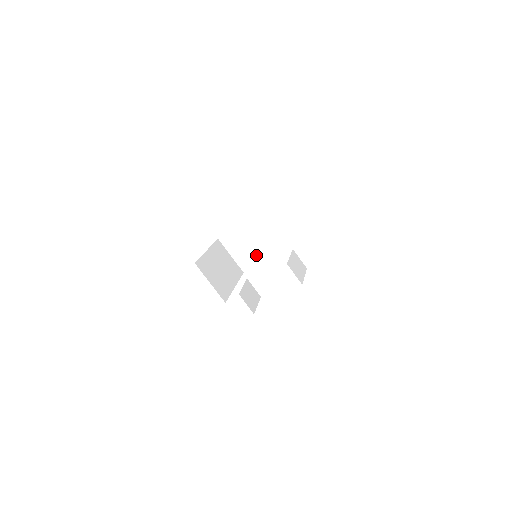
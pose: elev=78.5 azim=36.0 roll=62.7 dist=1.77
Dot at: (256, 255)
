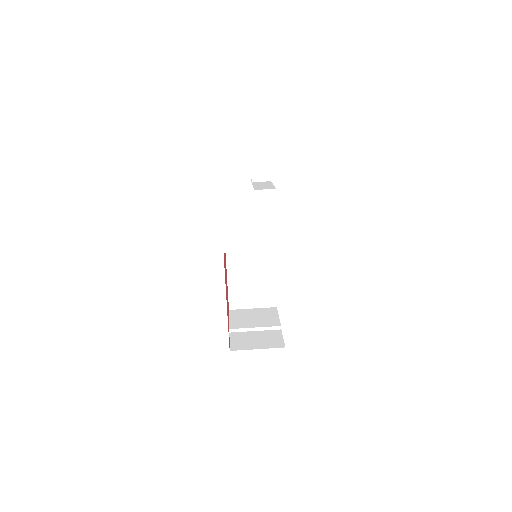
Dot at: (272, 334)
